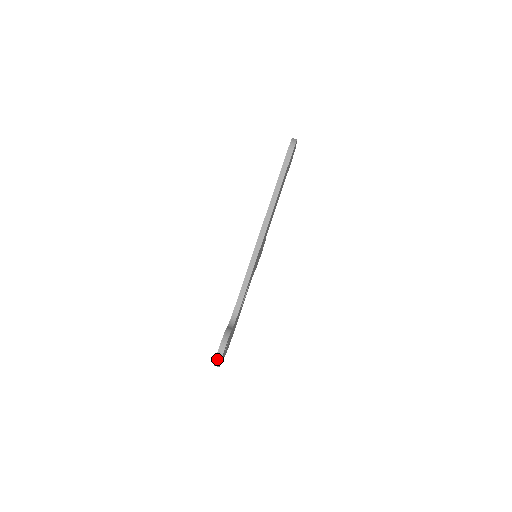
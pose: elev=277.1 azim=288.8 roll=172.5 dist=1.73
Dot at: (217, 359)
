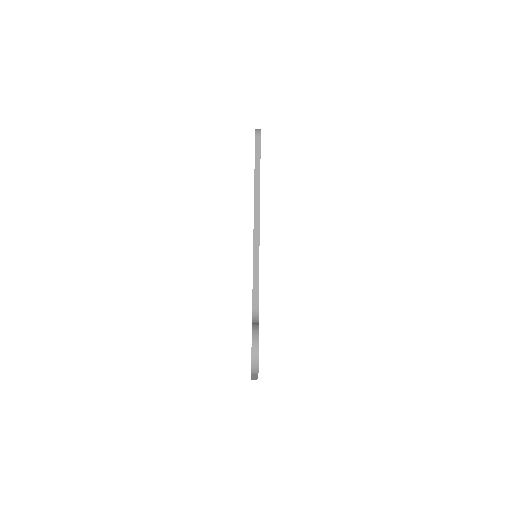
Dot at: (254, 357)
